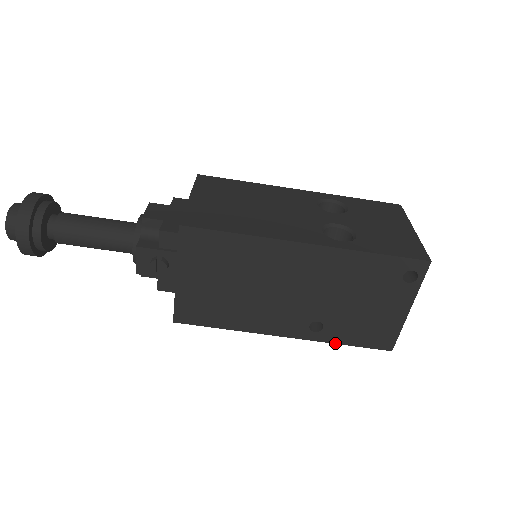
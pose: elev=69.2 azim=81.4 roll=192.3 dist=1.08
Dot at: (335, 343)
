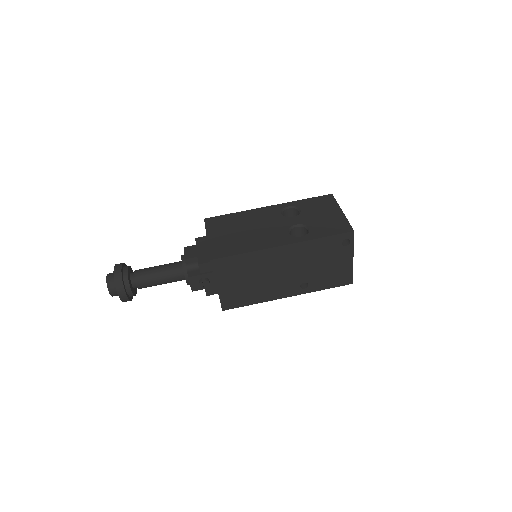
Dot at: occluded
